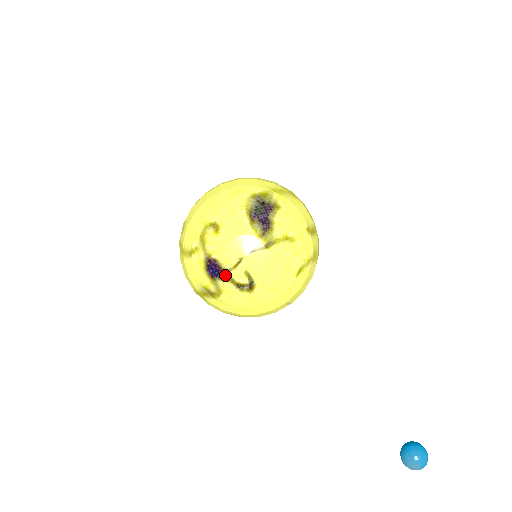
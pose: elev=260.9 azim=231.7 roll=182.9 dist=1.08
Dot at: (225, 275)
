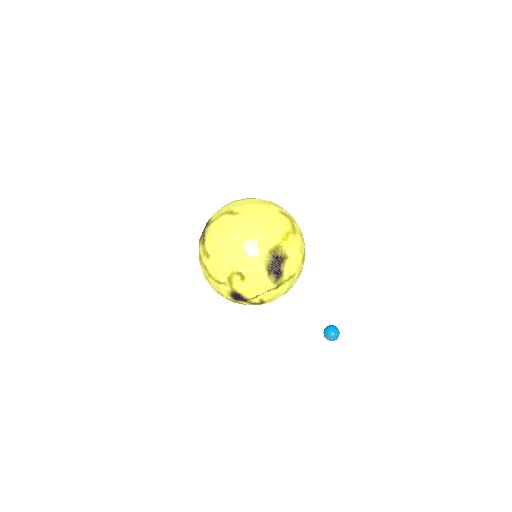
Dot at: (245, 300)
